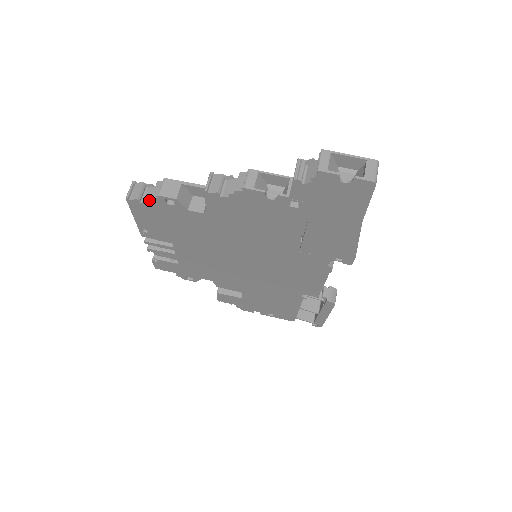
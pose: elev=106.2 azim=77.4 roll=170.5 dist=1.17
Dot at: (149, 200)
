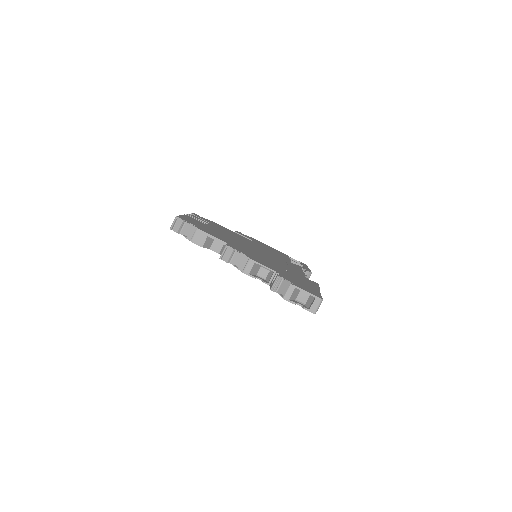
Dot at: (185, 237)
